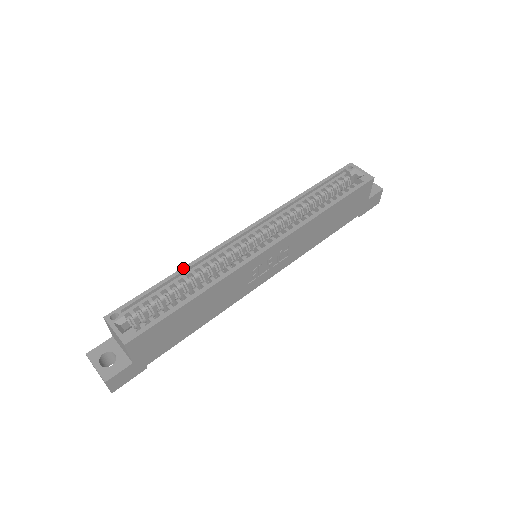
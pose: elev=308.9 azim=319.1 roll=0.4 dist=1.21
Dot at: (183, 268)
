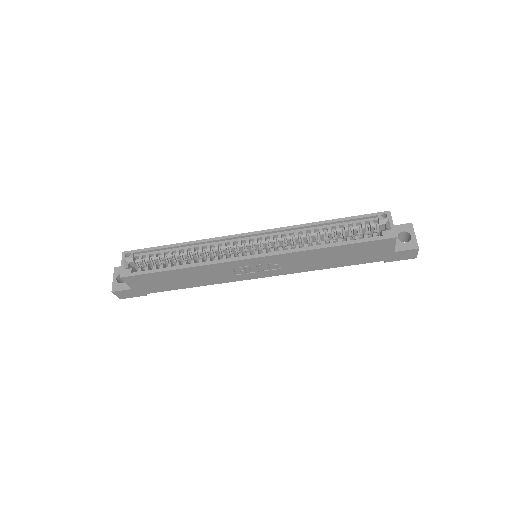
Dot at: (187, 242)
